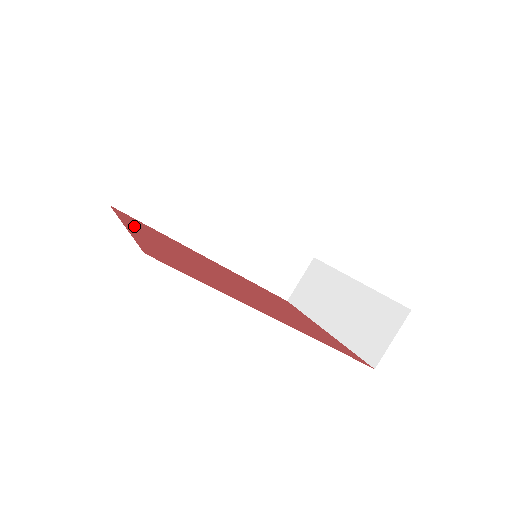
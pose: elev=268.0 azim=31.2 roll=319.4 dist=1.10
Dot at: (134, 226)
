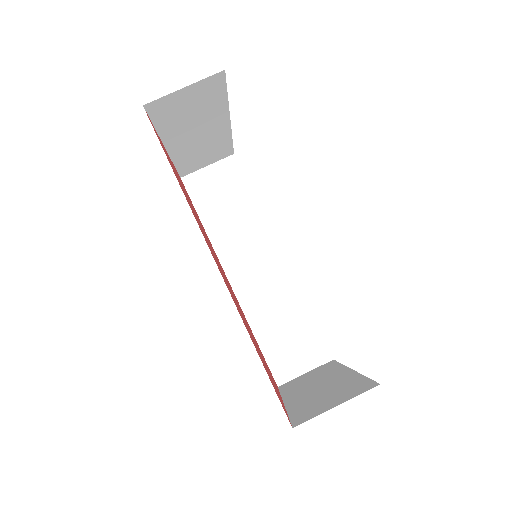
Dot at: occluded
